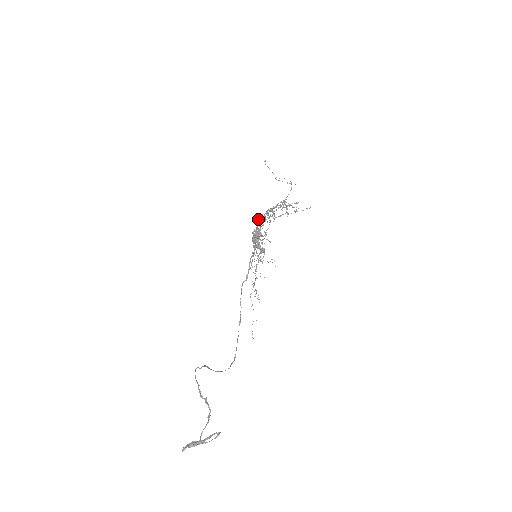
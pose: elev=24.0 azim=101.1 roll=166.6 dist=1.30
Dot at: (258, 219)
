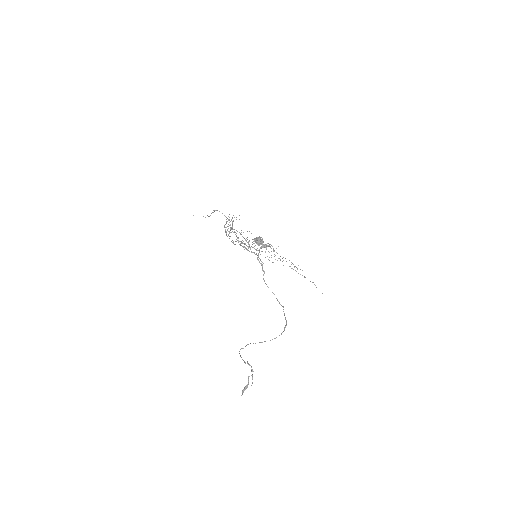
Dot at: occluded
